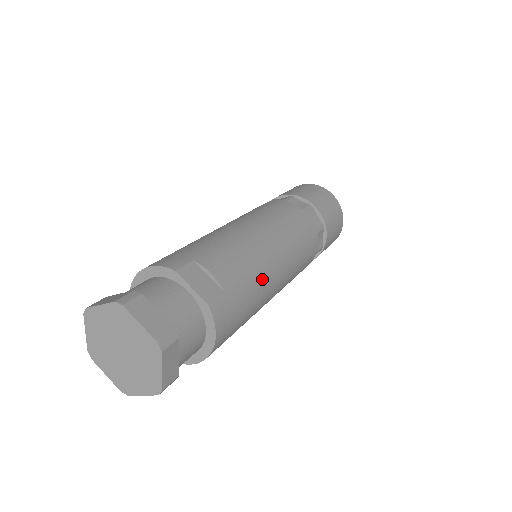
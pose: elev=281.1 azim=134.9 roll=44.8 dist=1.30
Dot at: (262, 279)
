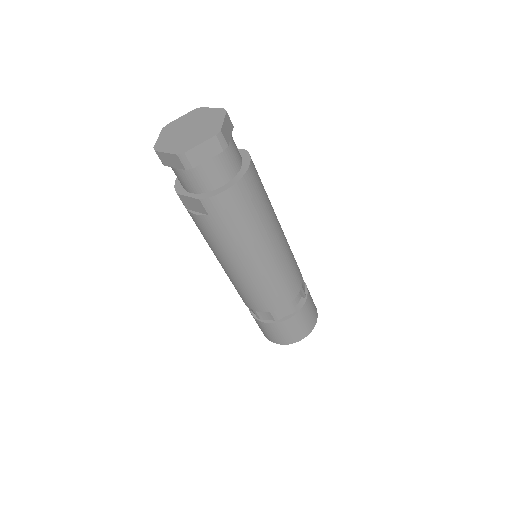
Dot at: occluded
